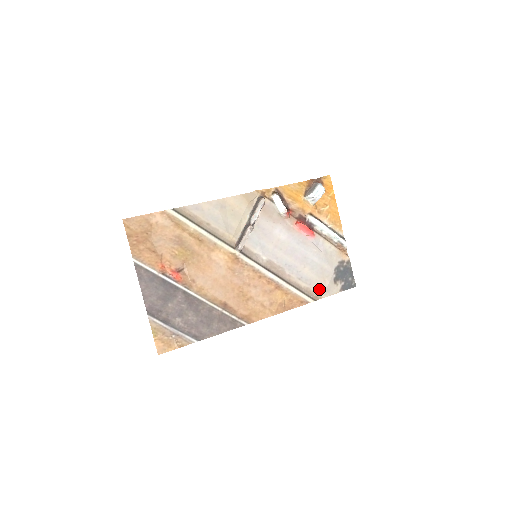
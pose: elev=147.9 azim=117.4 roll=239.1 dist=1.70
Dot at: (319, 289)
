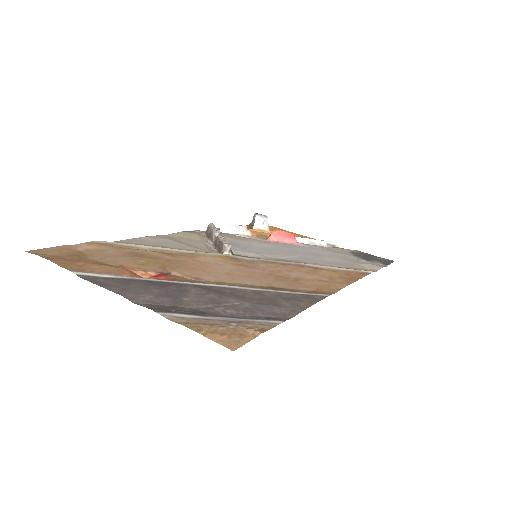
Dot at: (363, 266)
